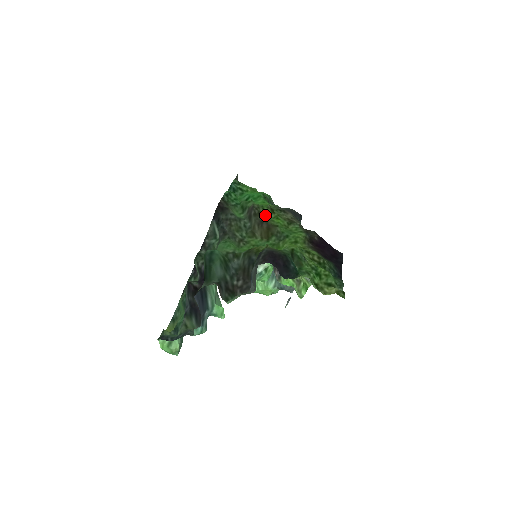
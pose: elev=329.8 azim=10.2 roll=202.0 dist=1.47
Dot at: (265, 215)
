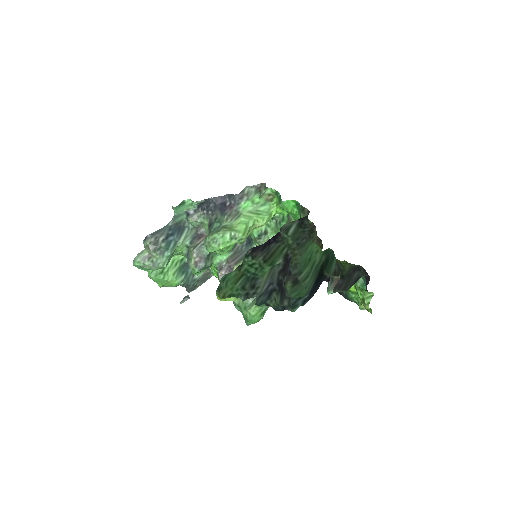
Dot at: occluded
